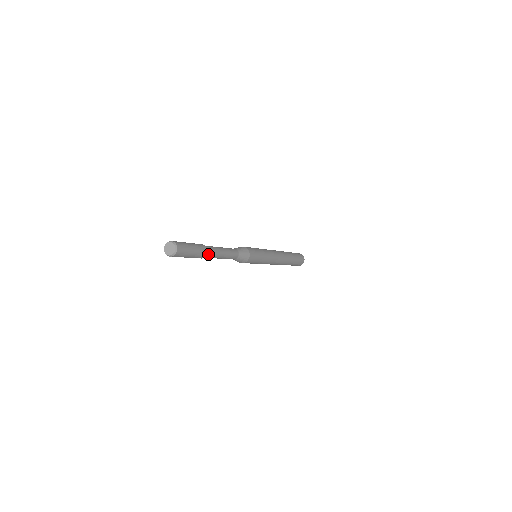
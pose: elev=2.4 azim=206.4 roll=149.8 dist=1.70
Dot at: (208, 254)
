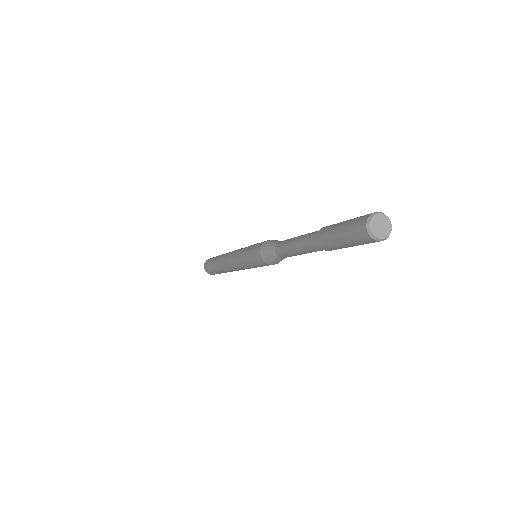
Dot at: occluded
